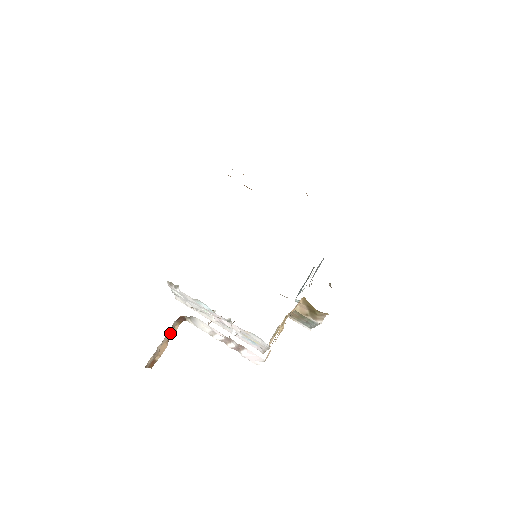
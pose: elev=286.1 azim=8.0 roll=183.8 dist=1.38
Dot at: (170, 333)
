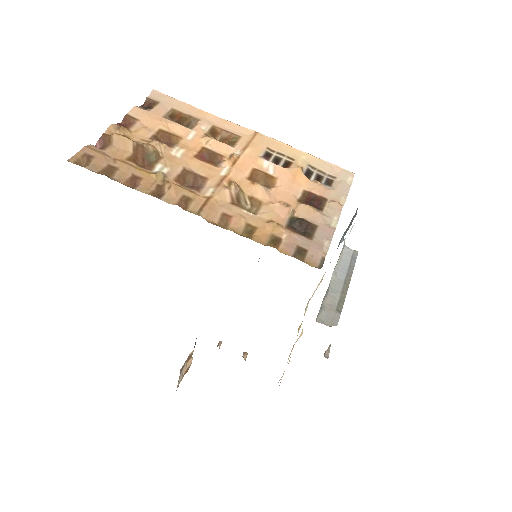
Dot at: (187, 358)
